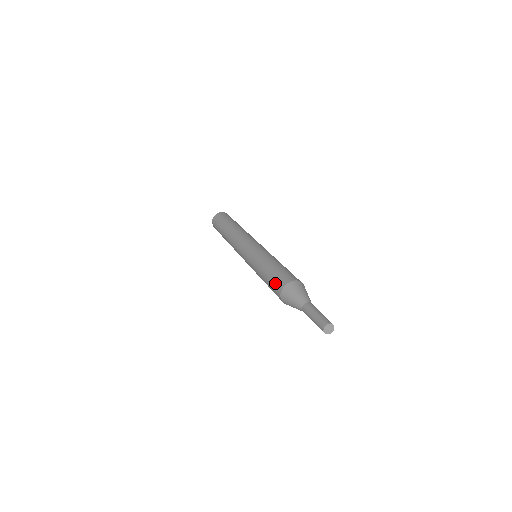
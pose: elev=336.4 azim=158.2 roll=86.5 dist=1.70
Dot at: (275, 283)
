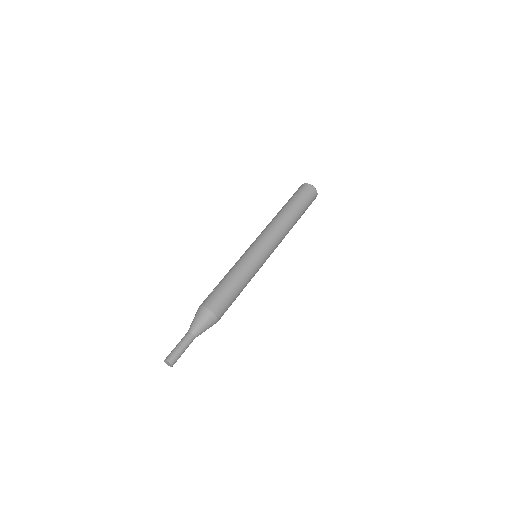
Dot at: (210, 296)
